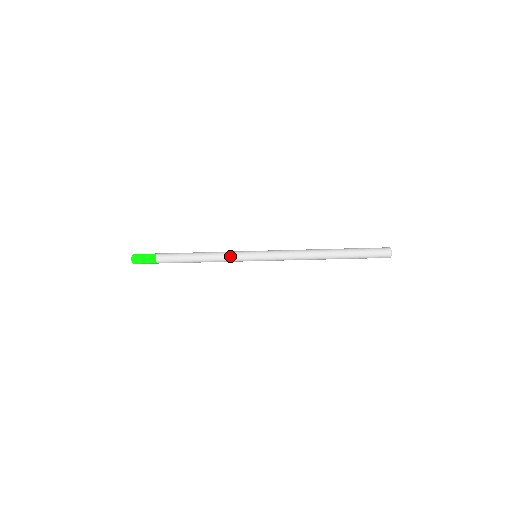
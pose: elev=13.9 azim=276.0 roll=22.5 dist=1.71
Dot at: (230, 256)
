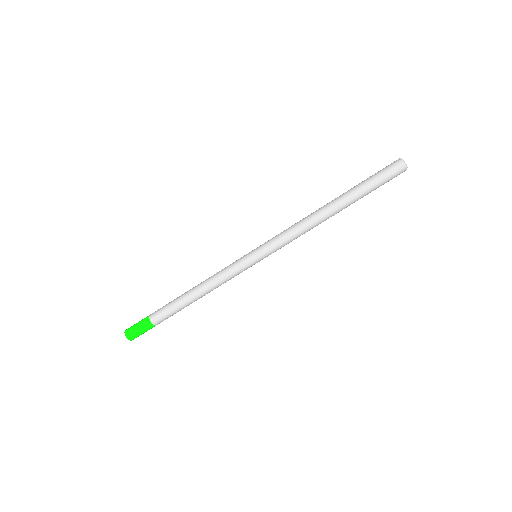
Dot at: (226, 267)
